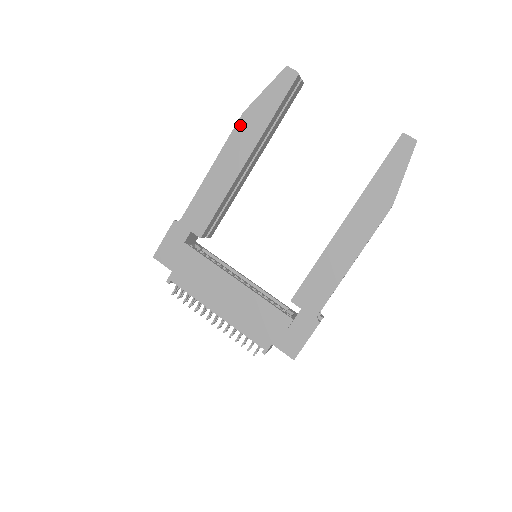
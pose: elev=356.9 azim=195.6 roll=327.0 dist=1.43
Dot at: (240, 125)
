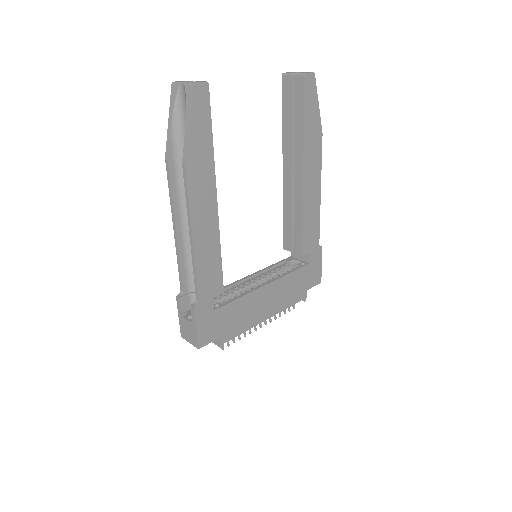
Dot at: (191, 177)
